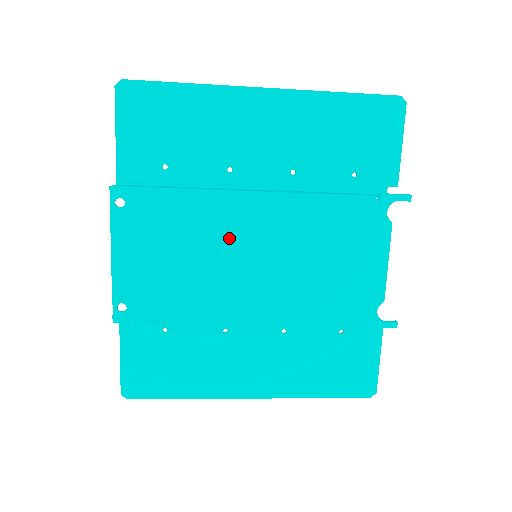
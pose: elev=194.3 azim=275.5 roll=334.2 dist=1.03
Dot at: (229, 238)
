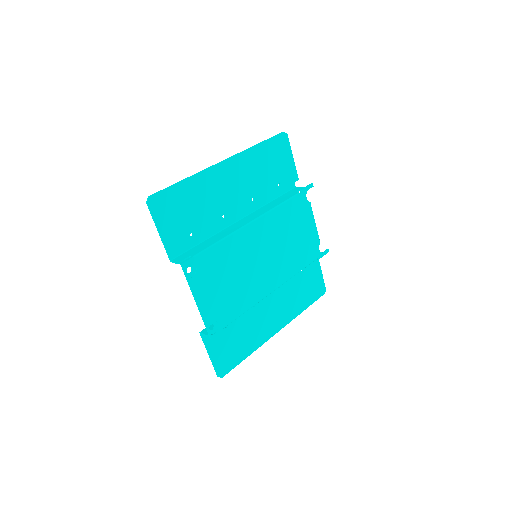
Dot at: (247, 255)
